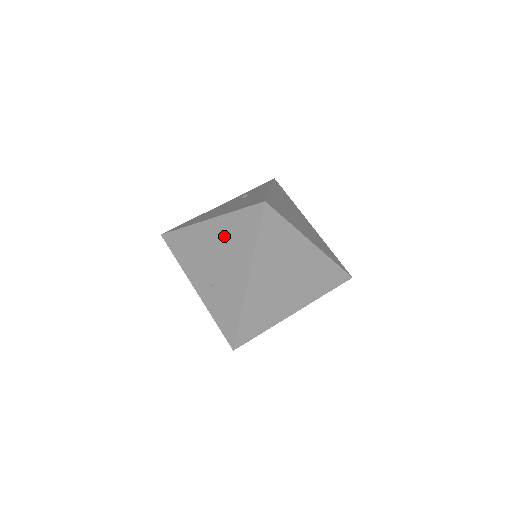
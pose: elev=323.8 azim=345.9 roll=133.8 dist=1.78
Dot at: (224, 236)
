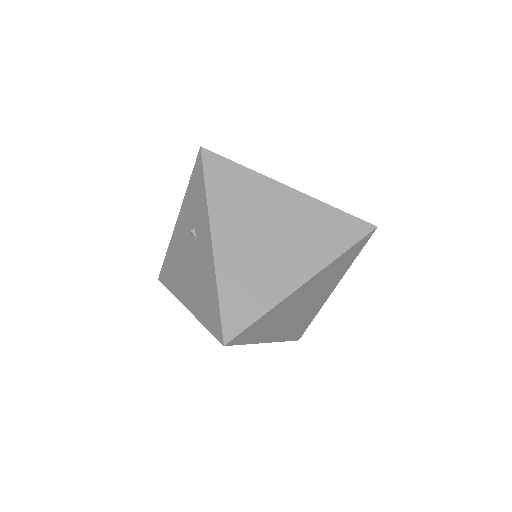
Dot at: occluded
